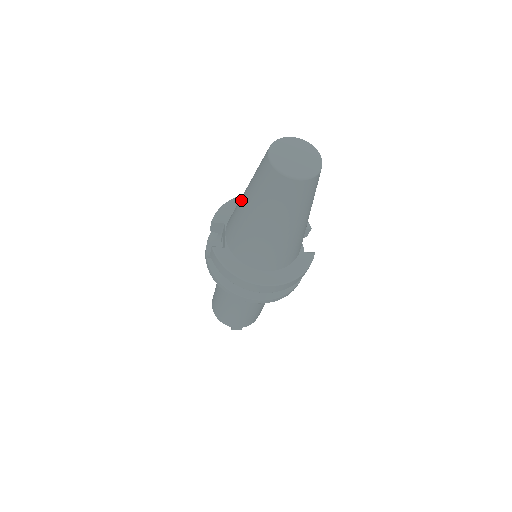
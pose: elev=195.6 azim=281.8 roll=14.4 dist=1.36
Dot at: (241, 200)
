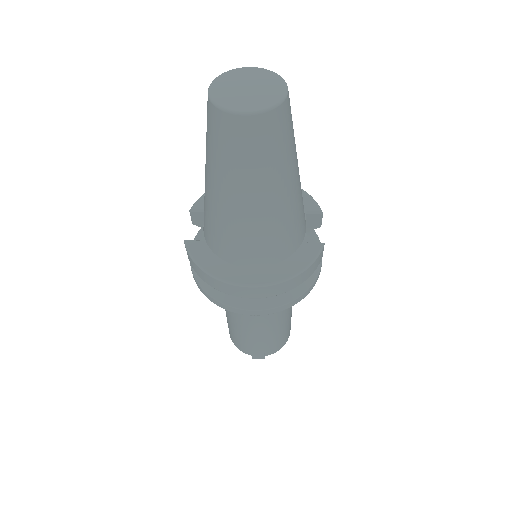
Dot at: occluded
